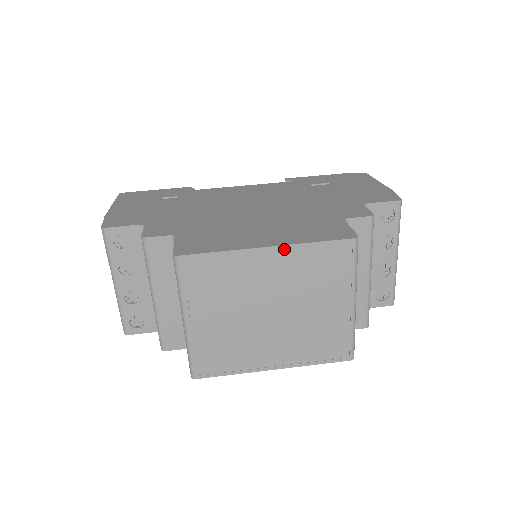
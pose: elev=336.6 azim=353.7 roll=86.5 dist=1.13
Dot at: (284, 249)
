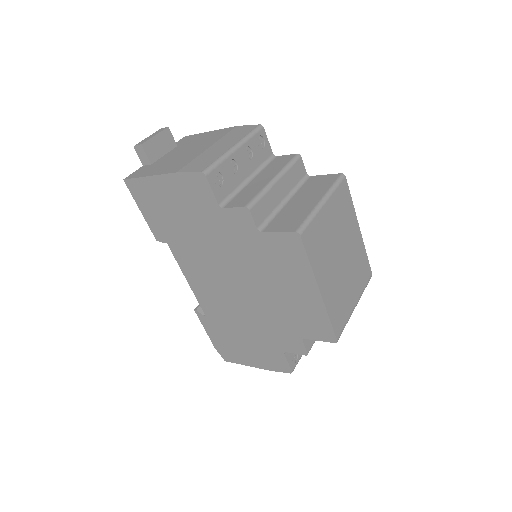
Dot at: (361, 239)
